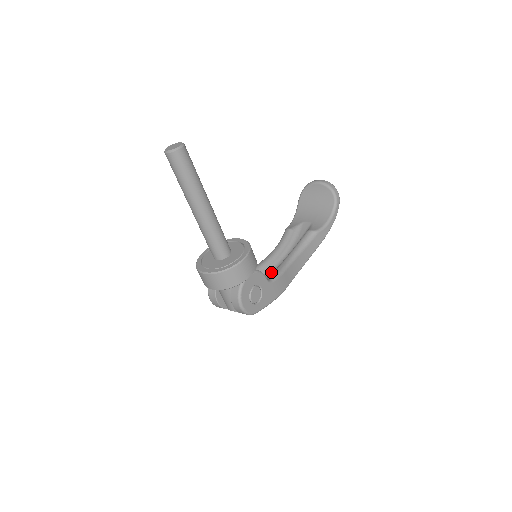
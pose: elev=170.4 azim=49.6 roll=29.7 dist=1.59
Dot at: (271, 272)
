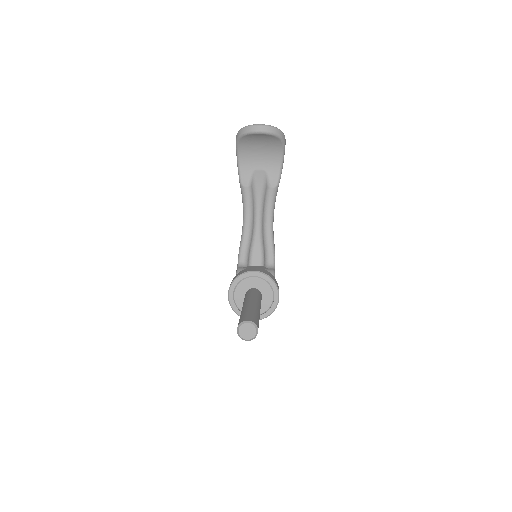
Dot at: (257, 242)
